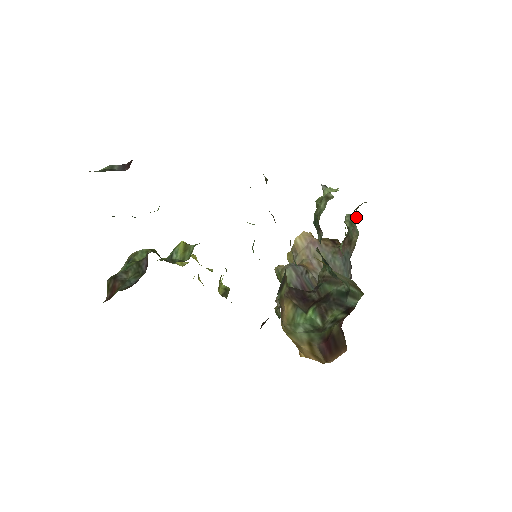
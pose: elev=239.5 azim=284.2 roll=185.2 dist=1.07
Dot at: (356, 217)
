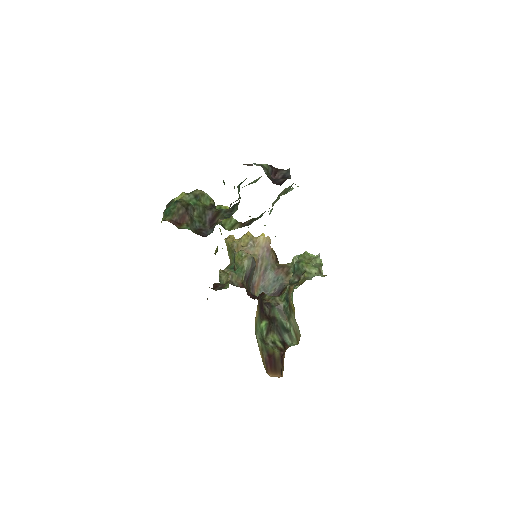
Dot at: occluded
